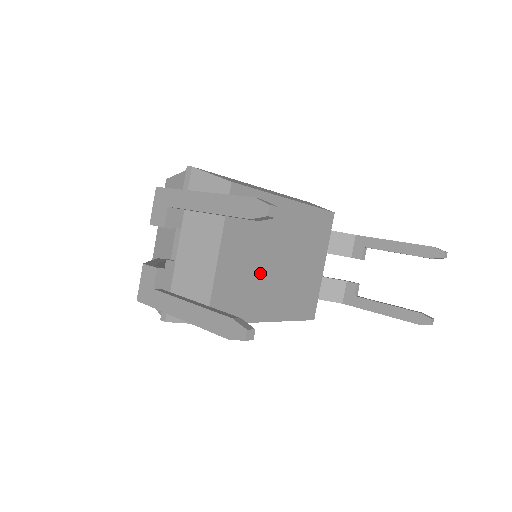
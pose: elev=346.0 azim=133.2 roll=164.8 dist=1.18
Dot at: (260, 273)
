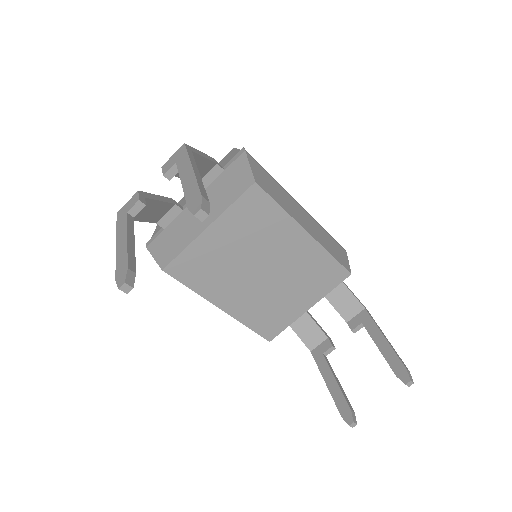
Dot at: (238, 269)
